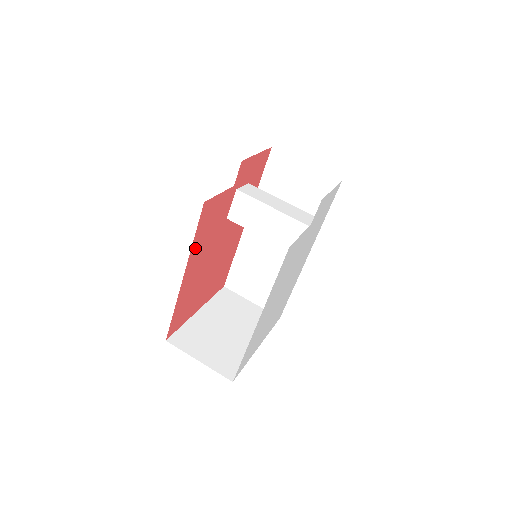
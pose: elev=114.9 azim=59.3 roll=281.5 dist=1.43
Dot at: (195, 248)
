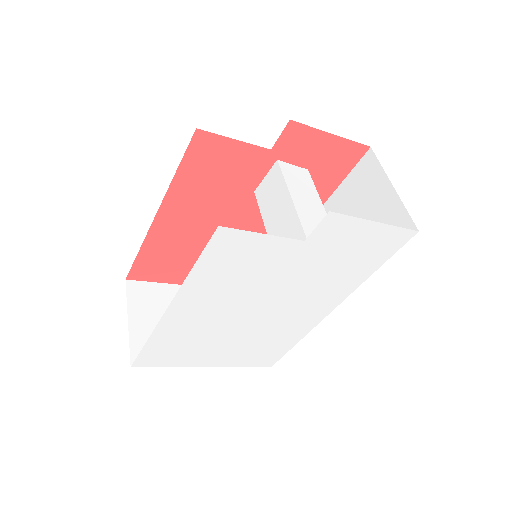
Dot at: (181, 189)
